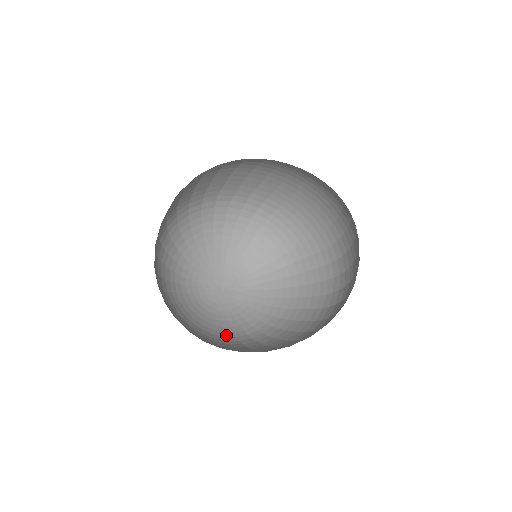
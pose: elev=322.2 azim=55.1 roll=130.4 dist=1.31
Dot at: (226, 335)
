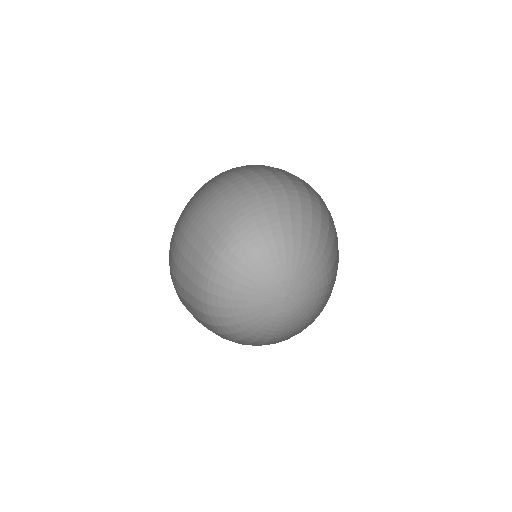
Dot at: (322, 303)
